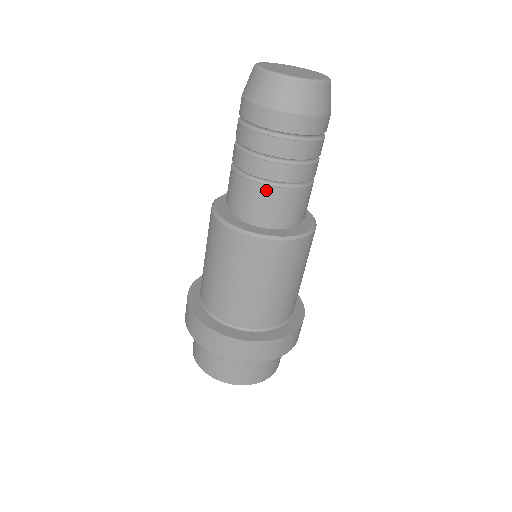
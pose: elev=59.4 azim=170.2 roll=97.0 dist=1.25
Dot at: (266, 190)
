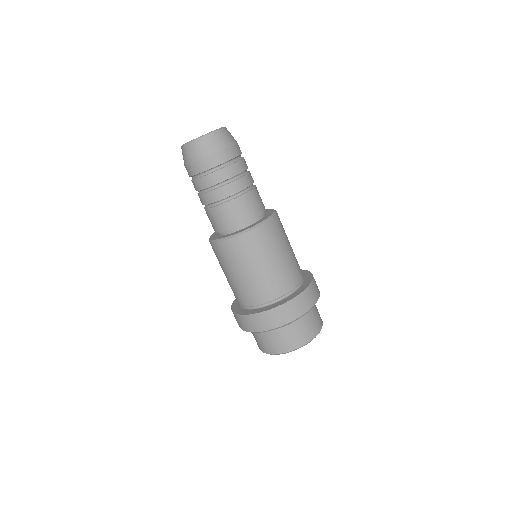
Dot at: (208, 211)
